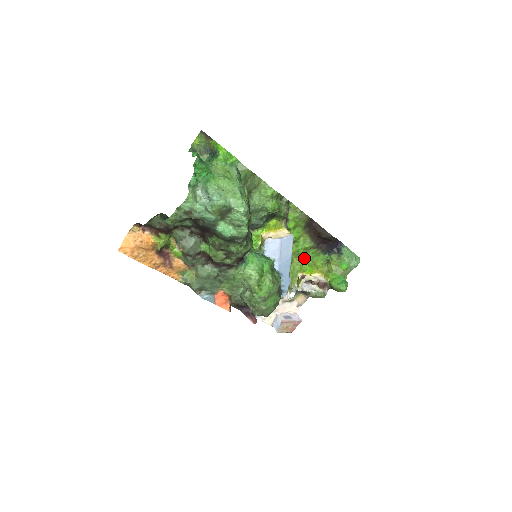
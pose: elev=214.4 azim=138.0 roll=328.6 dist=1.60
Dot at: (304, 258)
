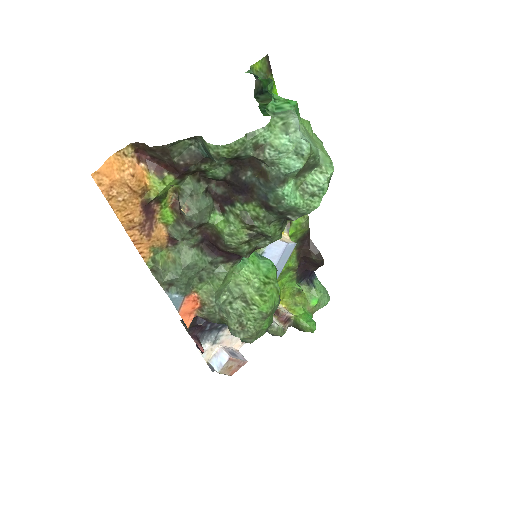
Dot at: (279, 280)
